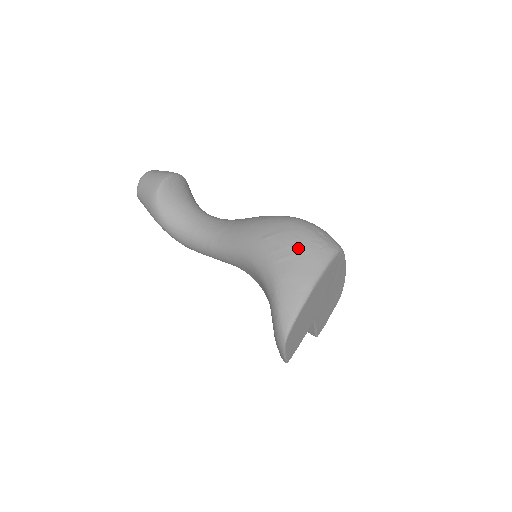
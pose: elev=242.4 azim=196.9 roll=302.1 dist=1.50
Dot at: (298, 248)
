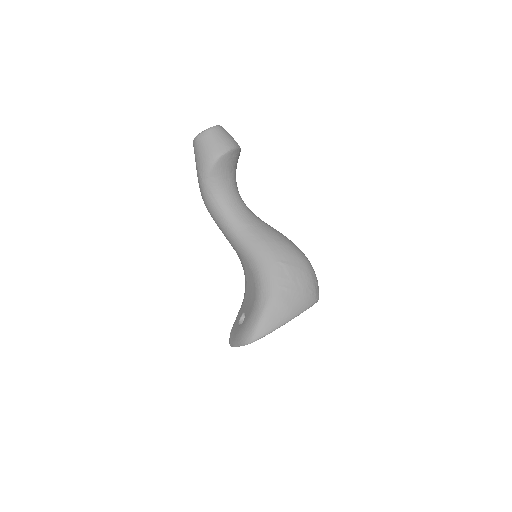
Dot at: (299, 287)
